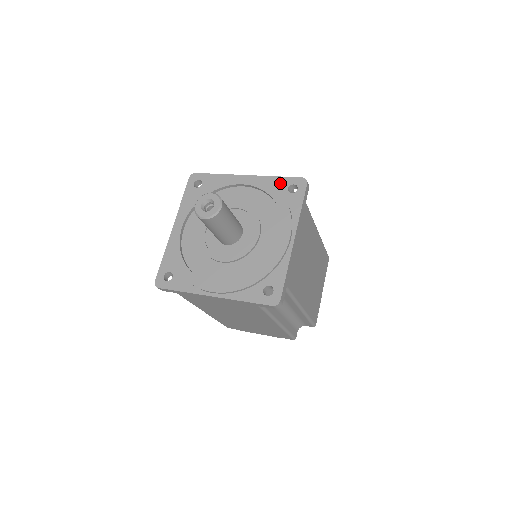
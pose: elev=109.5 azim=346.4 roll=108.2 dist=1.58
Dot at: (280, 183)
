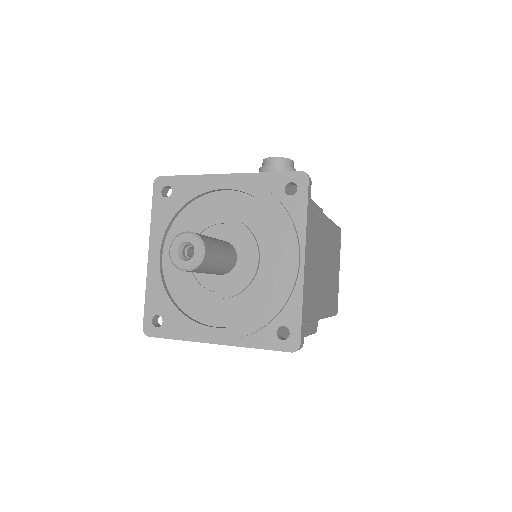
Dot at: (273, 182)
